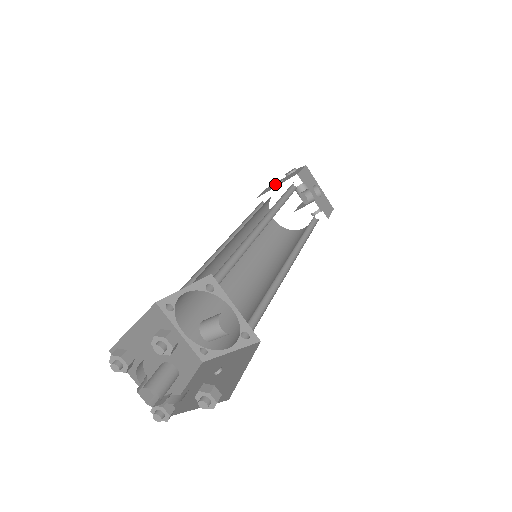
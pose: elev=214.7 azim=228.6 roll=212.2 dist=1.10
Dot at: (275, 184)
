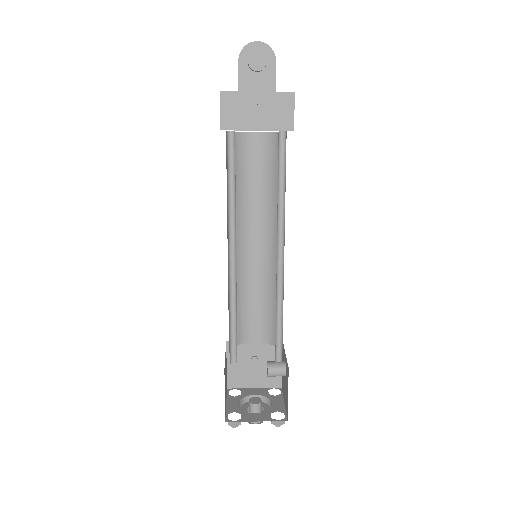
Dot at: (245, 106)
